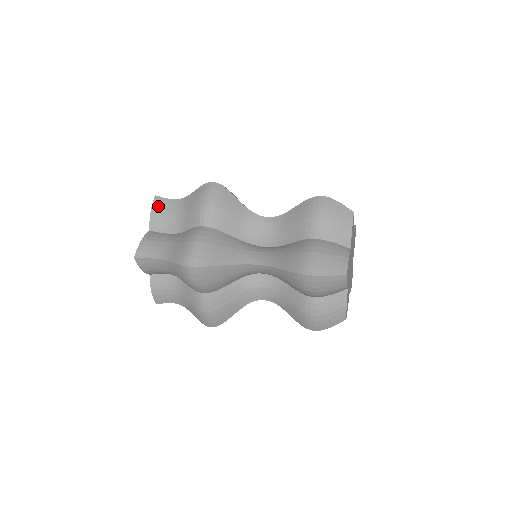
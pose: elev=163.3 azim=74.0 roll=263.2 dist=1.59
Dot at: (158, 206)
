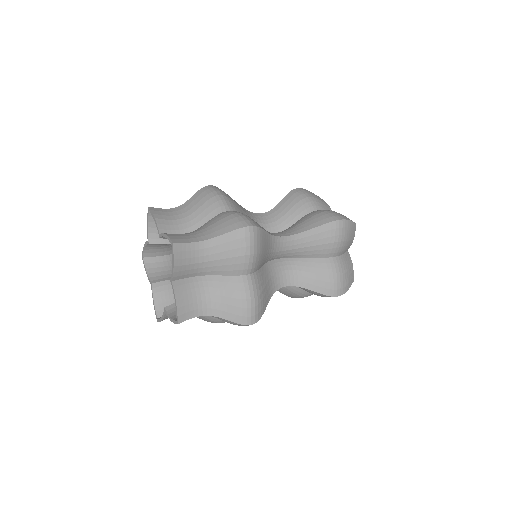
Dot at: (159, 213)
